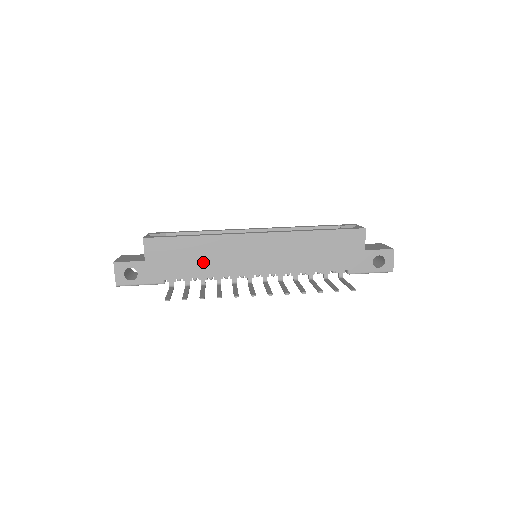
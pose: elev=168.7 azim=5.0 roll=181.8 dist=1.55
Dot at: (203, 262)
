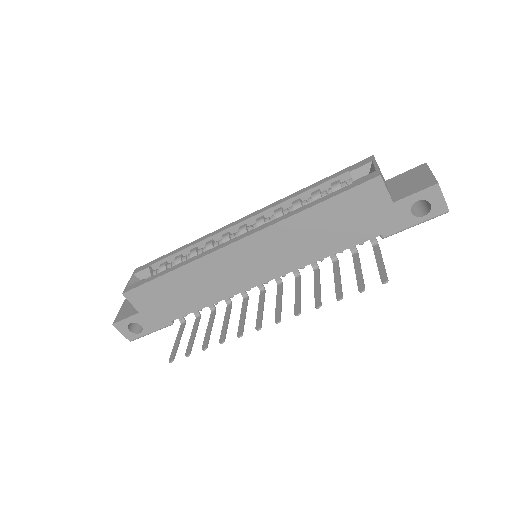
Dot at: (196, 293)
